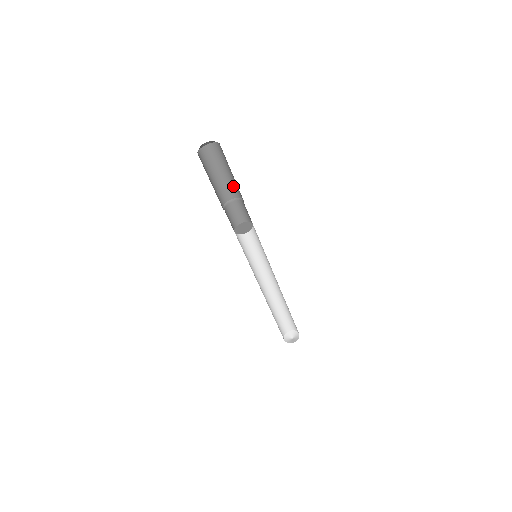
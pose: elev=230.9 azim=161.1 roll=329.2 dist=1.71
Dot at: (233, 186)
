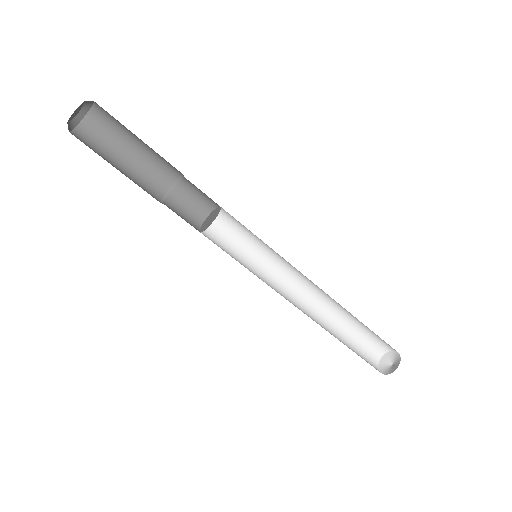
Dot at: (151, 173)
